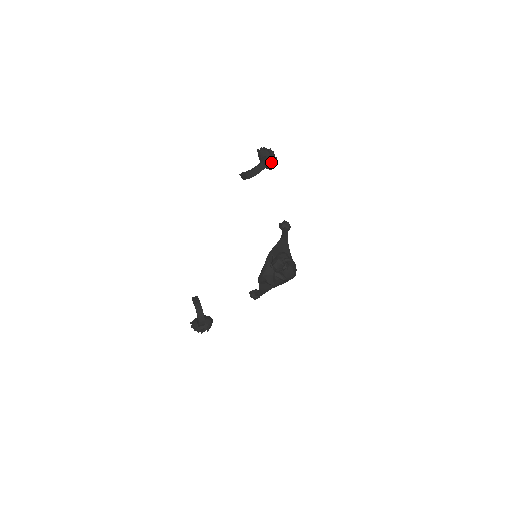
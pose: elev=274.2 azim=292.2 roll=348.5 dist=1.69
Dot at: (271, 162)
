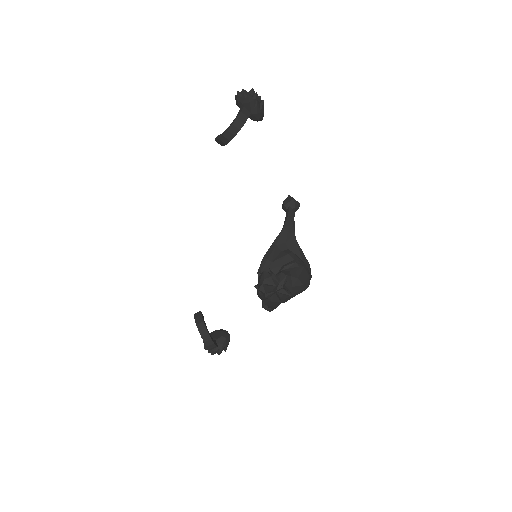
Dot at: (255, 111)
